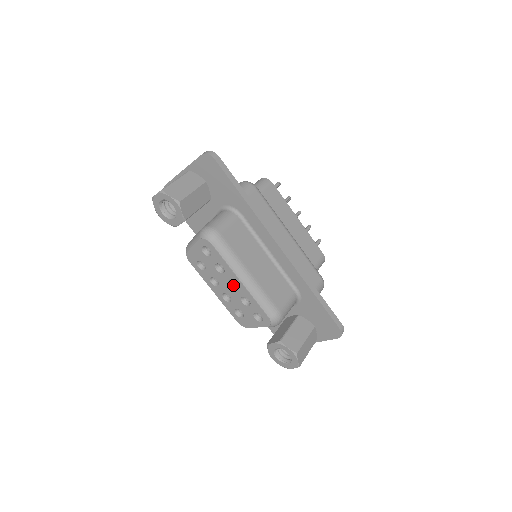
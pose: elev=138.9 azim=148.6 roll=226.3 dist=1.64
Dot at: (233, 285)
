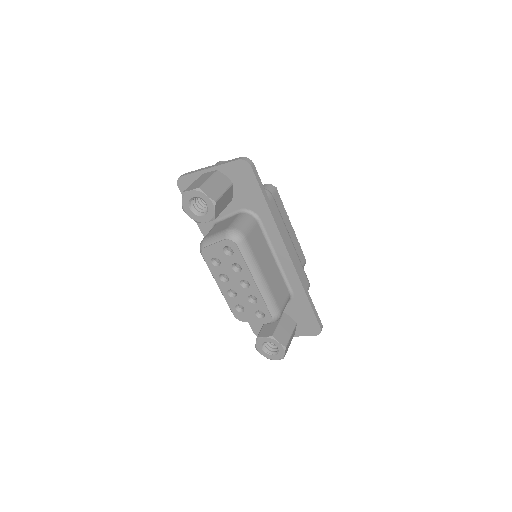
Dot at: (243, 284)
